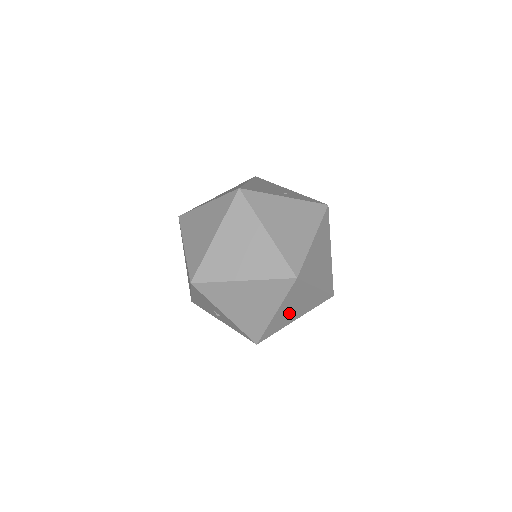
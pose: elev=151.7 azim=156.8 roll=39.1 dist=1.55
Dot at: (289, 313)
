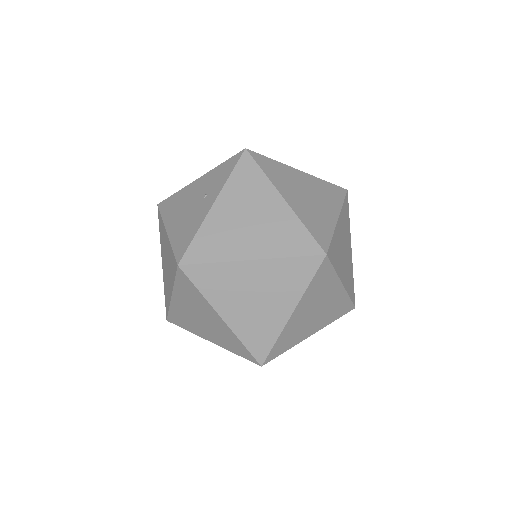
Dot at: (345, 262)
